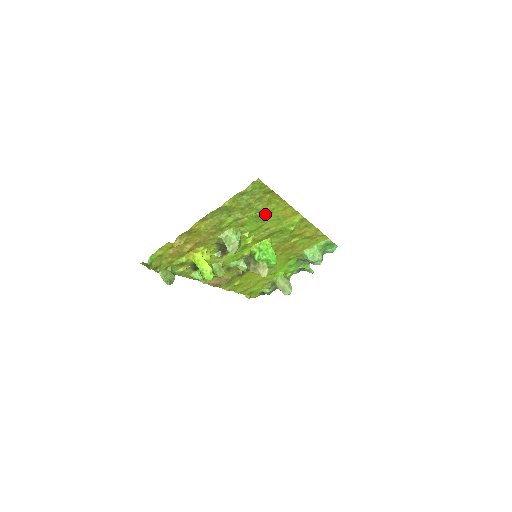
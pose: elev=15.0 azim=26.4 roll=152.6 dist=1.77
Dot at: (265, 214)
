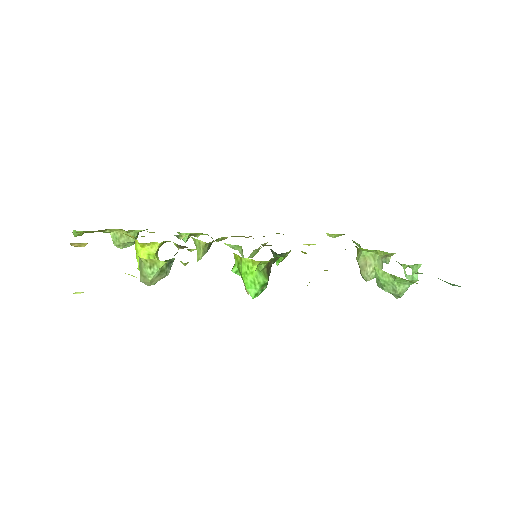
Dot at: occluded
